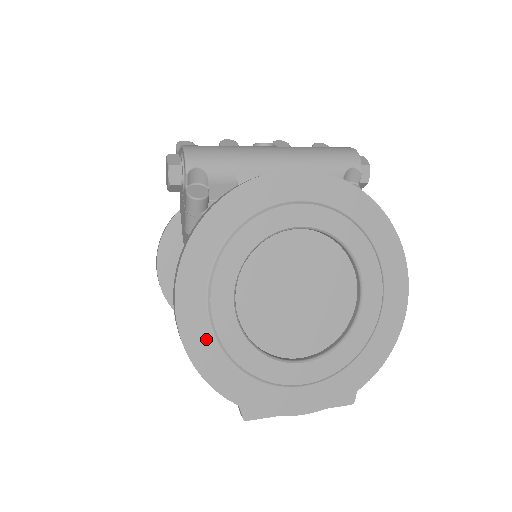
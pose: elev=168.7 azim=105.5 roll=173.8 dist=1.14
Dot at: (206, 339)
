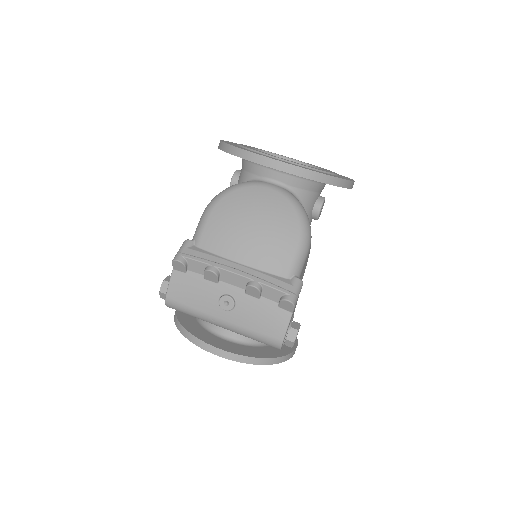
Dot at: occluded
